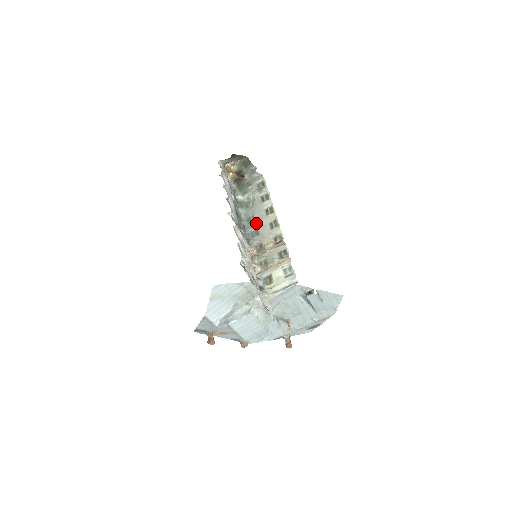
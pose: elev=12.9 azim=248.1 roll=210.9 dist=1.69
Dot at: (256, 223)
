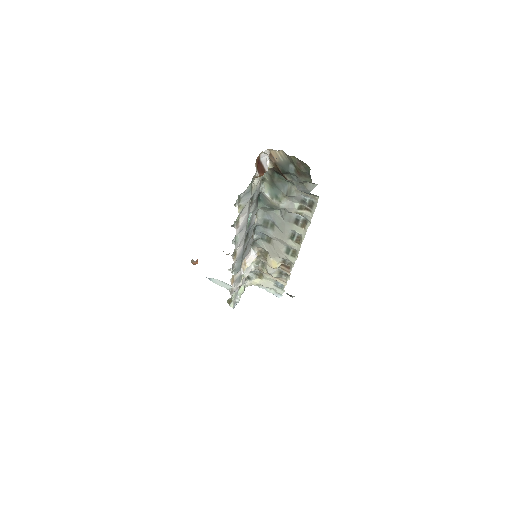
Dot at: (272, 235)
